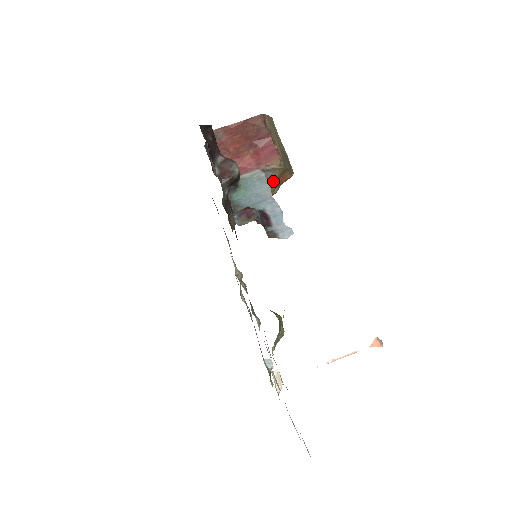
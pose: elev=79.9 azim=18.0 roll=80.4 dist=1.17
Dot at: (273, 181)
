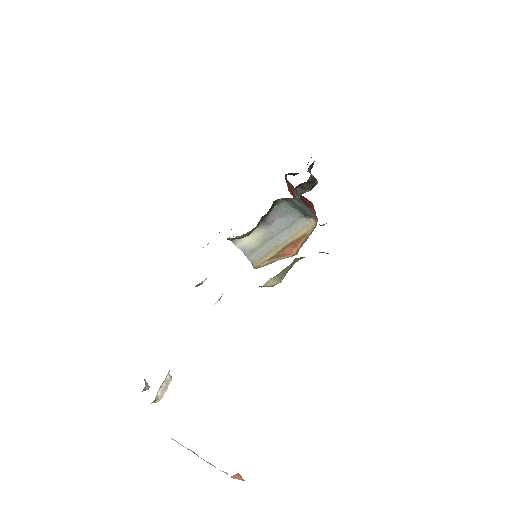
Dot at: (285, 243)
